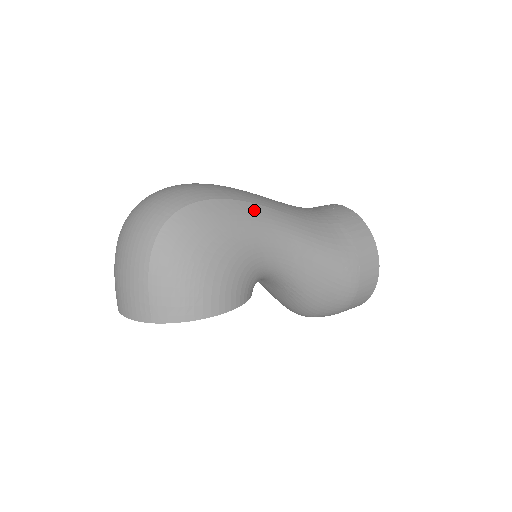
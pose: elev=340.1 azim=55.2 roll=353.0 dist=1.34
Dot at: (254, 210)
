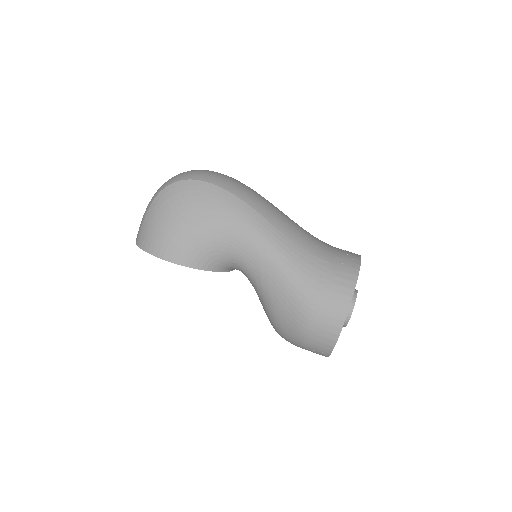
Dot at: (241, 207)
